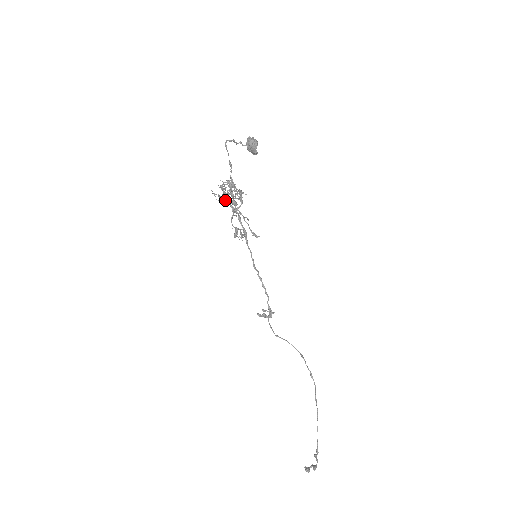
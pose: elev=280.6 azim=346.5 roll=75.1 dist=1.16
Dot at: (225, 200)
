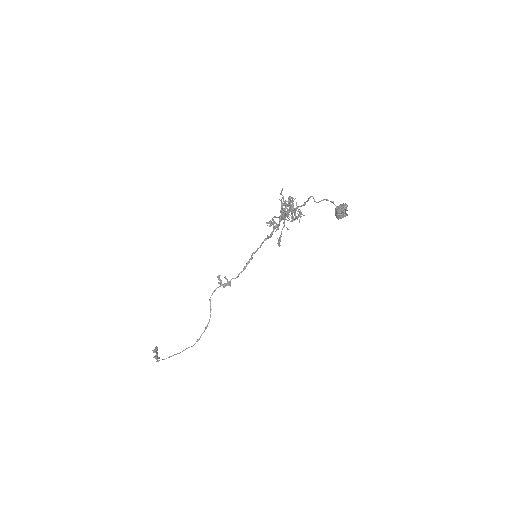
Dot at: (282, 206)
